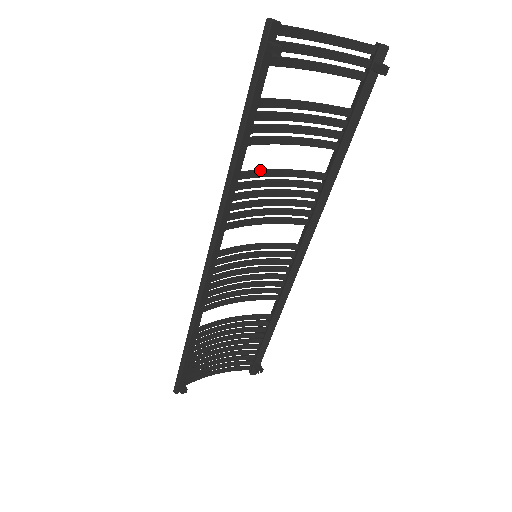
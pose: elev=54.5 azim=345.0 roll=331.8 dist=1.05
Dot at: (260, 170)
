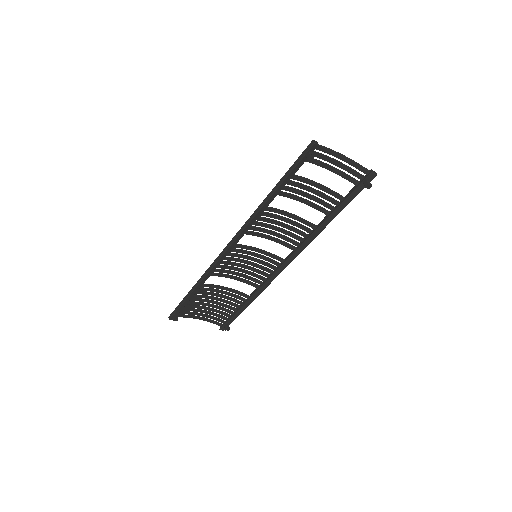
Dot at: (279, 209)
